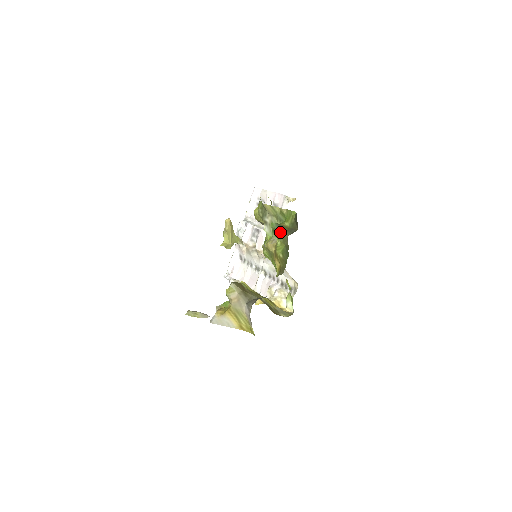
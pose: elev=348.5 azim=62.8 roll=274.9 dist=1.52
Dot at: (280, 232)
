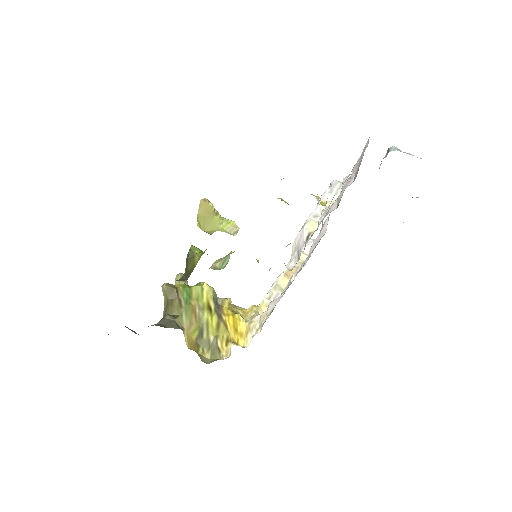
Dot at: occluded
